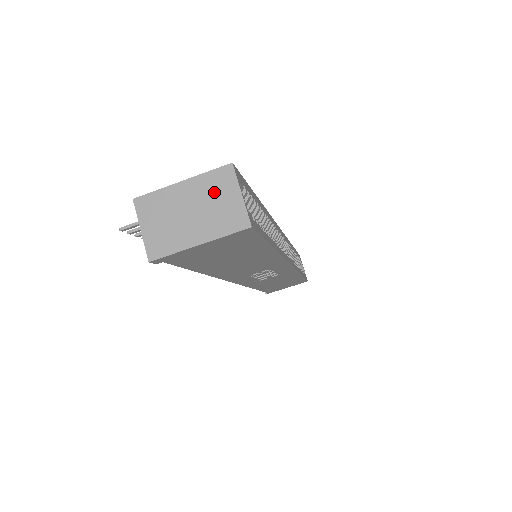
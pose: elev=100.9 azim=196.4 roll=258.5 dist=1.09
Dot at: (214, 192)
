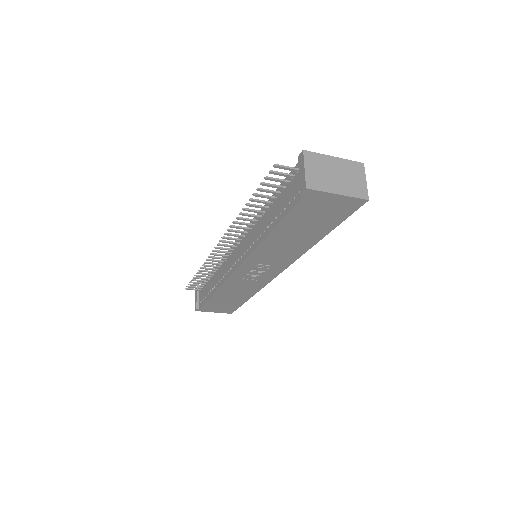
Dot at: (352, 172)
